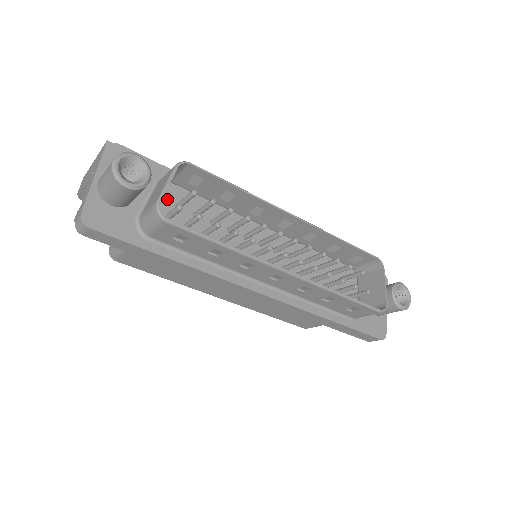
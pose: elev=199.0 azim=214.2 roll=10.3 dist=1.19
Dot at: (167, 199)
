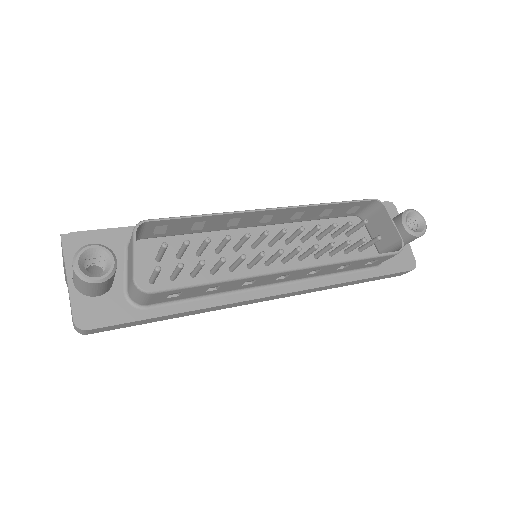
Dot at: (145, 257)
